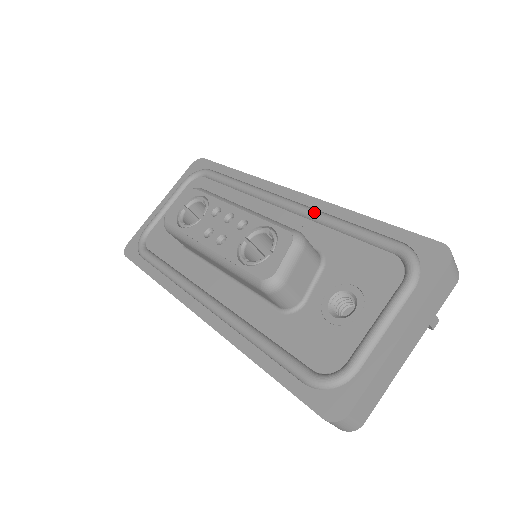
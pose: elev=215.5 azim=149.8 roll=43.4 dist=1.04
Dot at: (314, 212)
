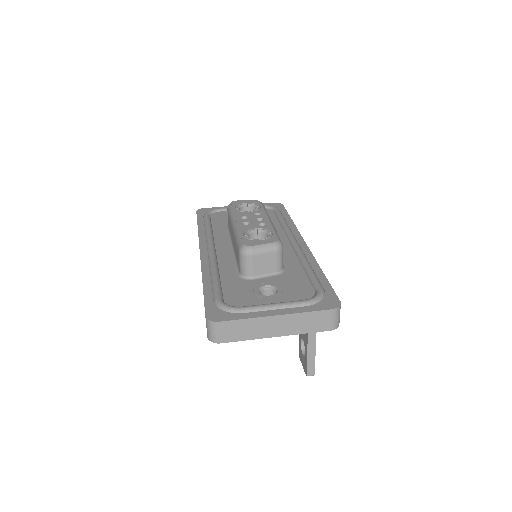
Dot at: (302, 254)
